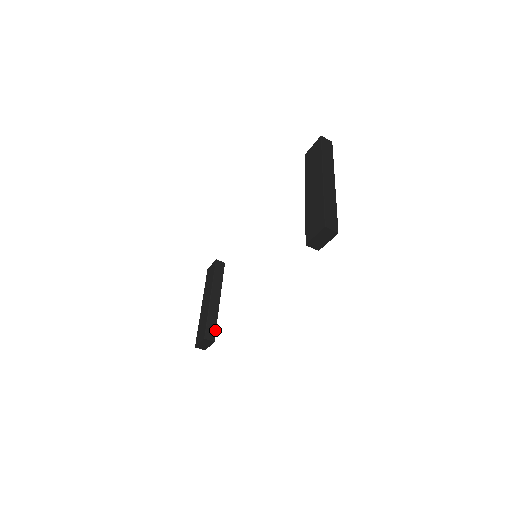
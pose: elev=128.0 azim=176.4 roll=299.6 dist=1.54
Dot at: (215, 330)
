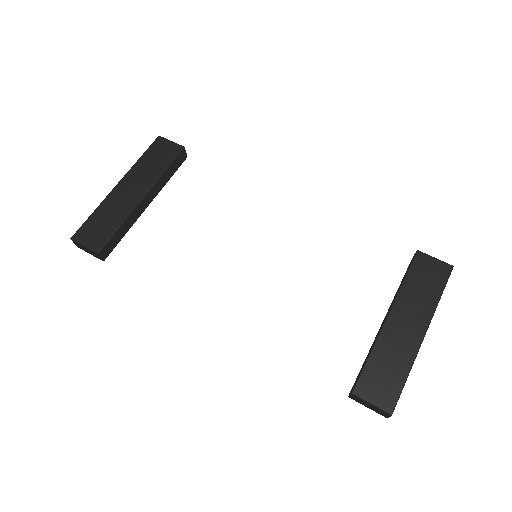
Dot at: occluded
